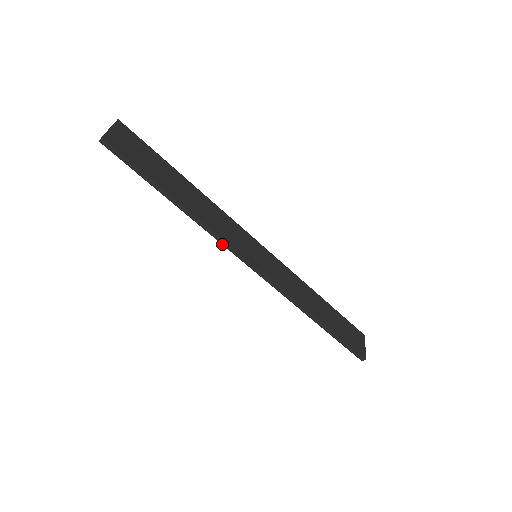
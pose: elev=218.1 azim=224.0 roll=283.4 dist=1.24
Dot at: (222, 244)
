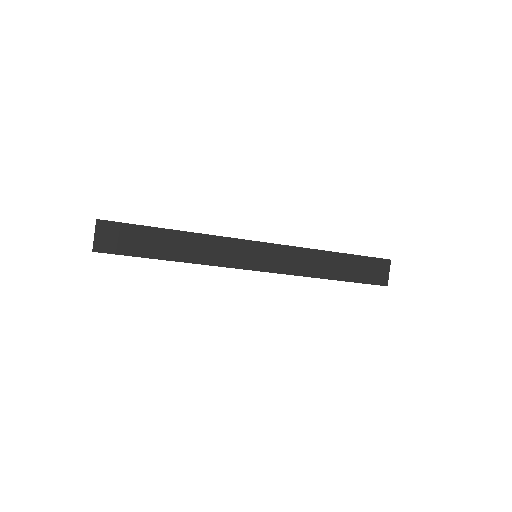
Dot at: (221, 266)
